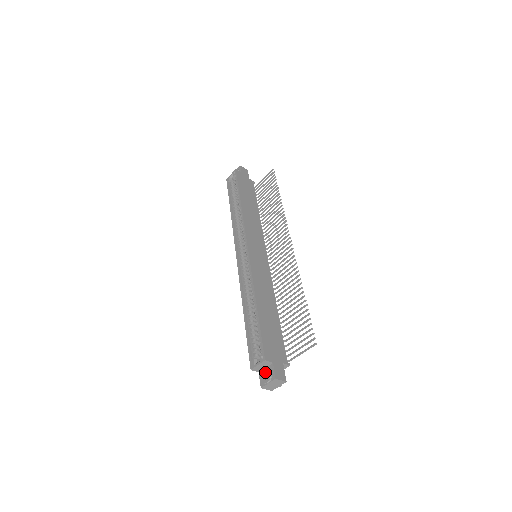
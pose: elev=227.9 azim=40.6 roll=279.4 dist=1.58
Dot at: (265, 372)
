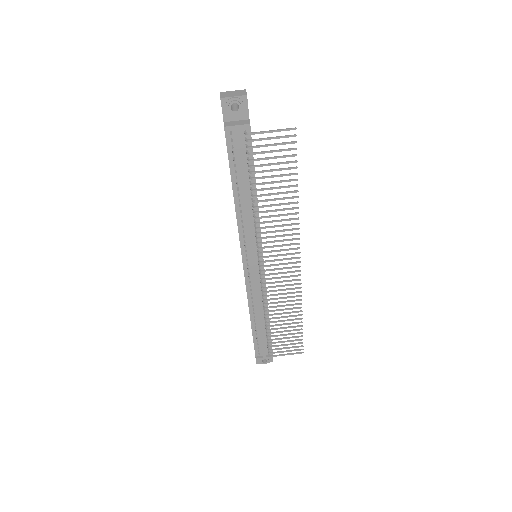
Dot at: (235, 104)
